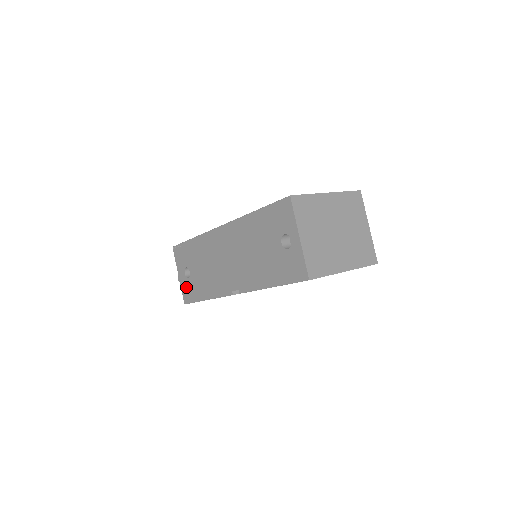
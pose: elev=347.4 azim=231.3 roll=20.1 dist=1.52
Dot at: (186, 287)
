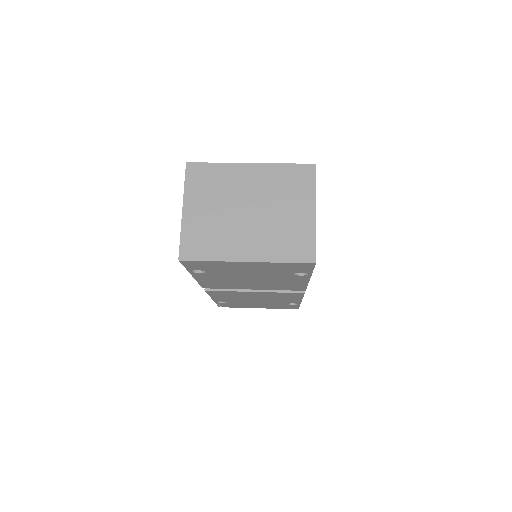
Dot at: occluded
